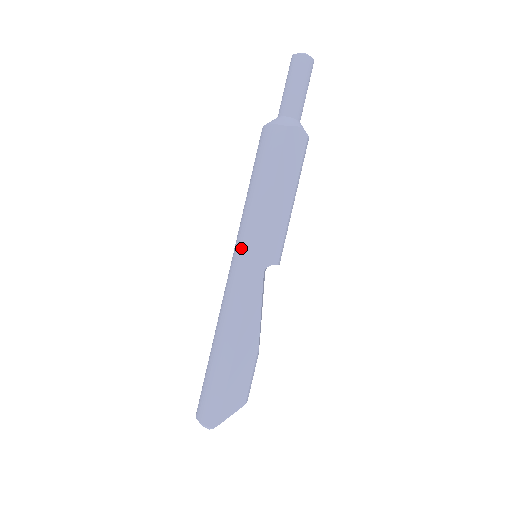
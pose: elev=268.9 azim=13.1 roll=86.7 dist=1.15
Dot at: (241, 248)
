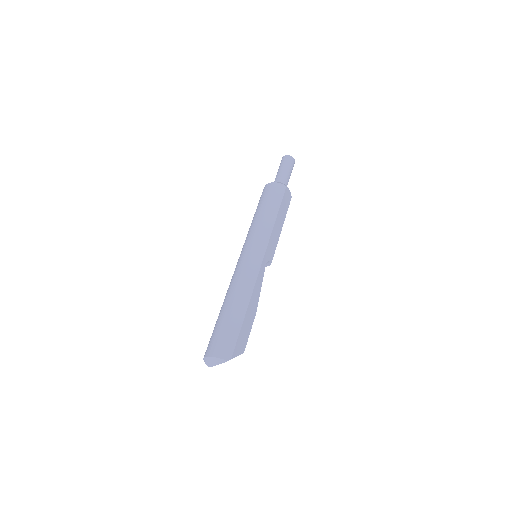
Dot at: (255, 244)
